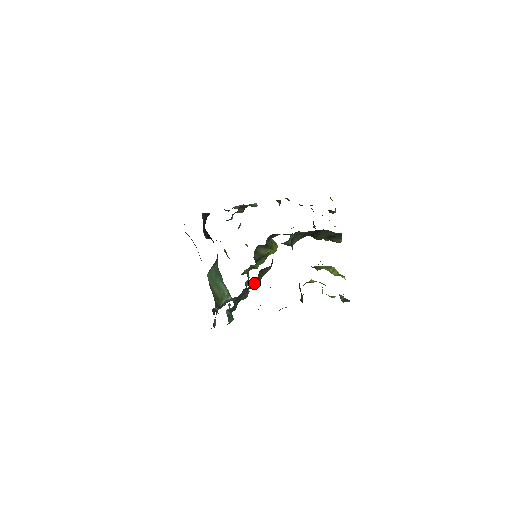
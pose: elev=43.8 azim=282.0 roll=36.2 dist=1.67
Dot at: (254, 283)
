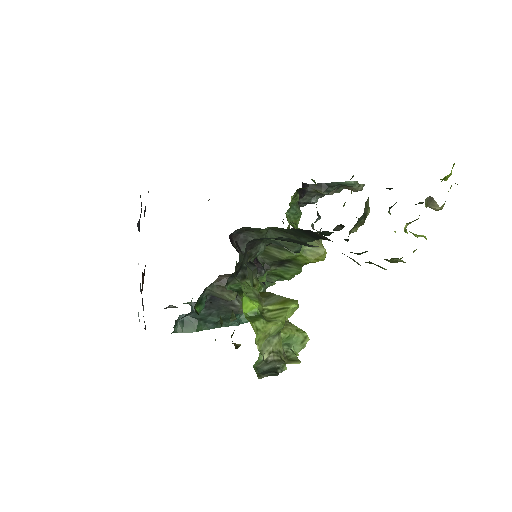
Dot at: (212, 290)
